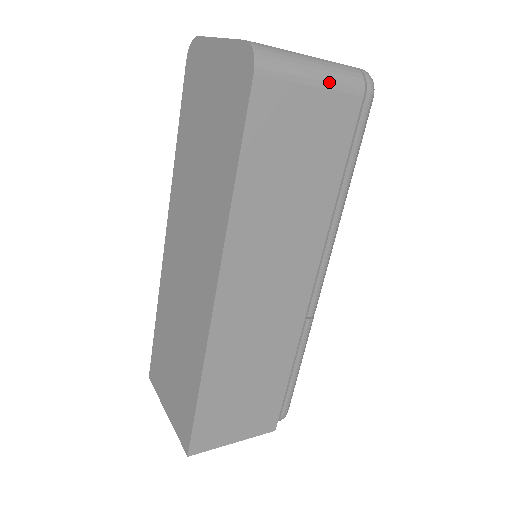
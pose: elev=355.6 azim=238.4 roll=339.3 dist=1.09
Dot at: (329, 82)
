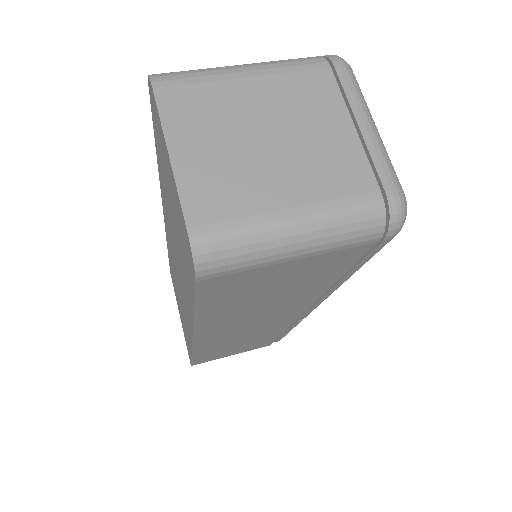
Dot at: (319, 250)
